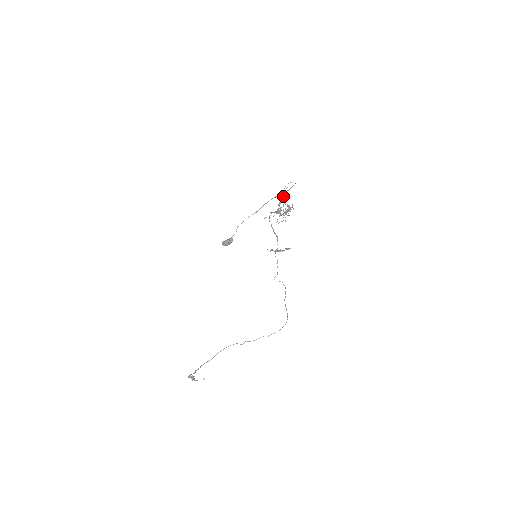
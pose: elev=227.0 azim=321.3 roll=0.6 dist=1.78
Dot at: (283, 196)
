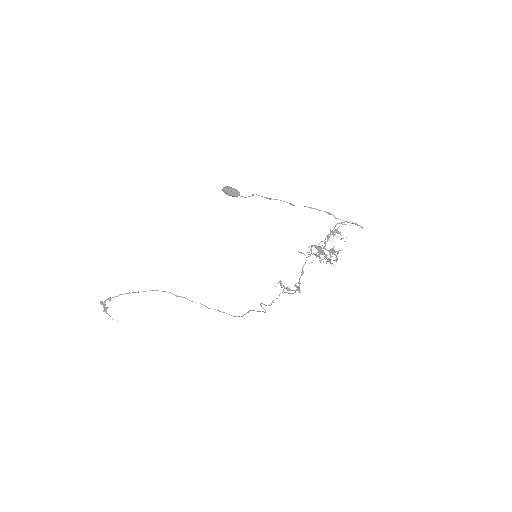
Dot at: (338, 232)
